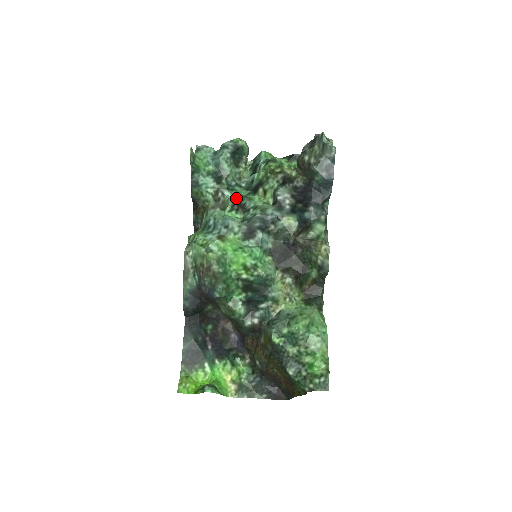
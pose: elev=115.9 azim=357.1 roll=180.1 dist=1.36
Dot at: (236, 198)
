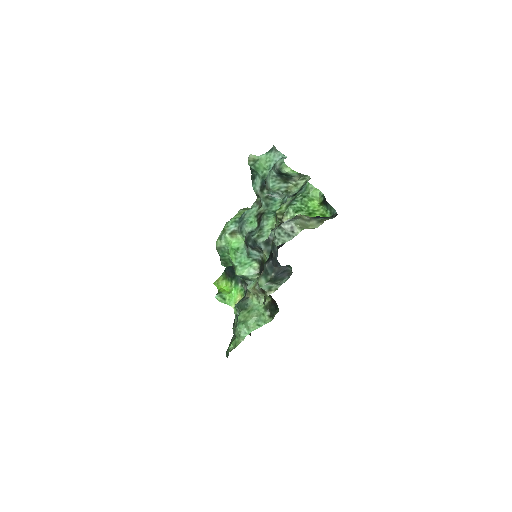
Dot at: (265, 209)
